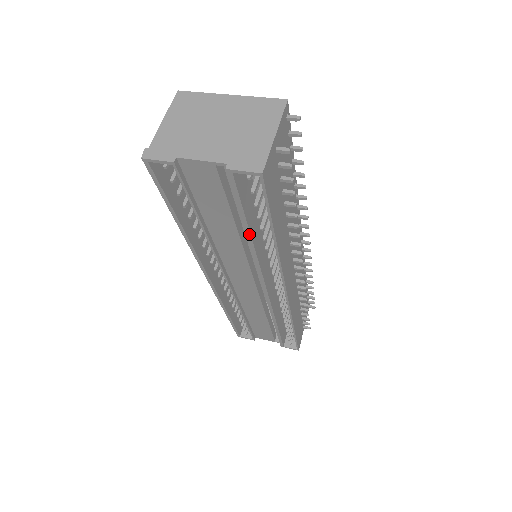
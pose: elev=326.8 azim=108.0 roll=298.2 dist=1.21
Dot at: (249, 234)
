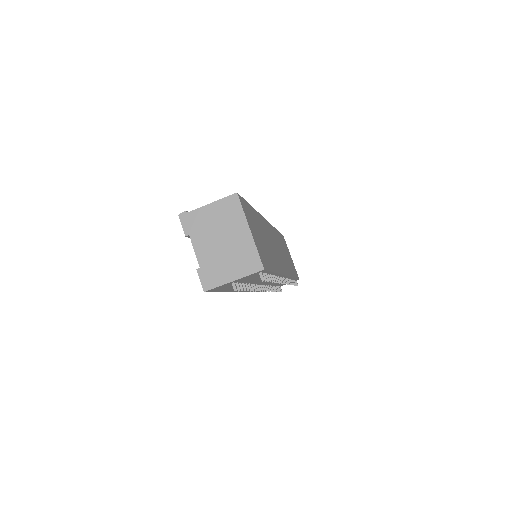
Dot at: occluded
